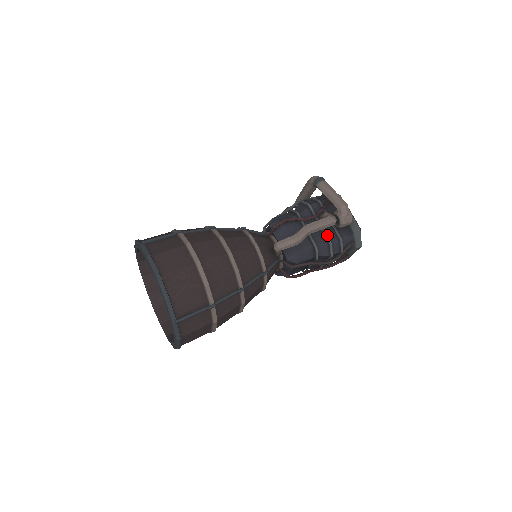
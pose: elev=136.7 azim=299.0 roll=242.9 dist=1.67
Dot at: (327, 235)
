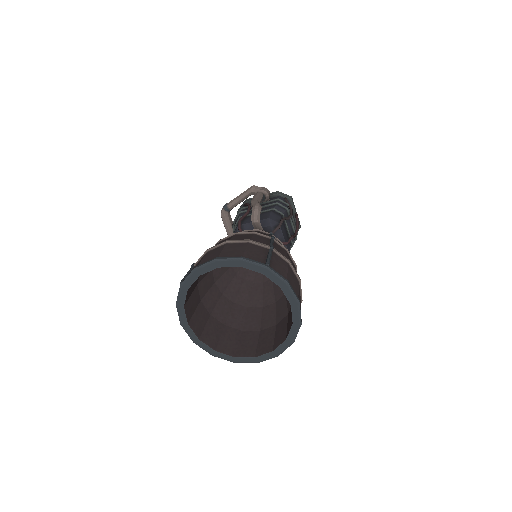
Dot at: (269, 205)
